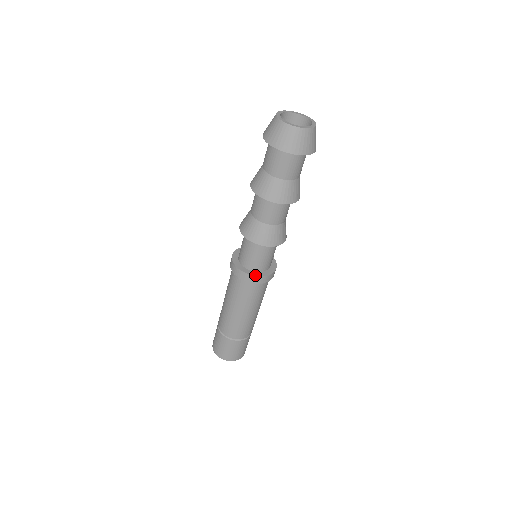
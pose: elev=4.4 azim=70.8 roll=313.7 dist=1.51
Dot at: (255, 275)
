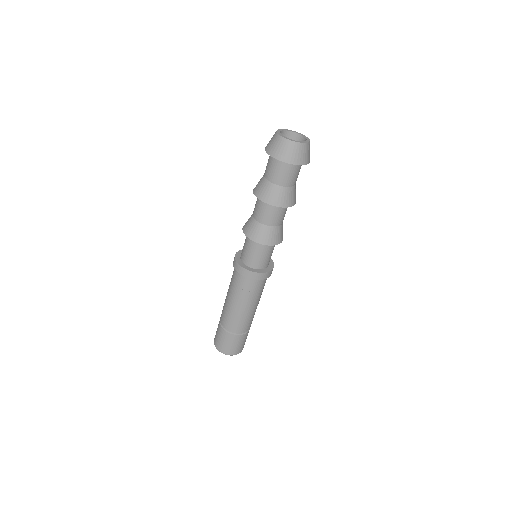
Dot at: (251, 270)
